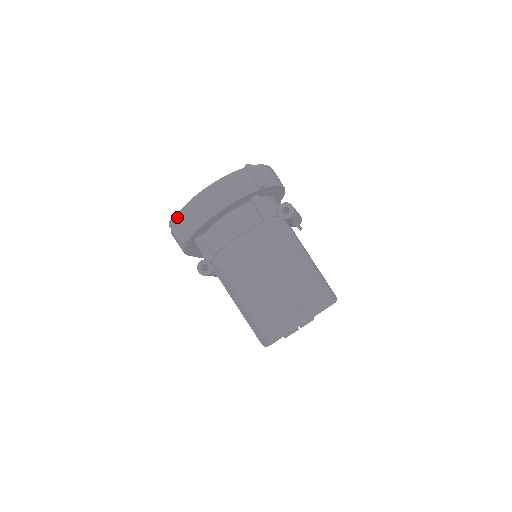
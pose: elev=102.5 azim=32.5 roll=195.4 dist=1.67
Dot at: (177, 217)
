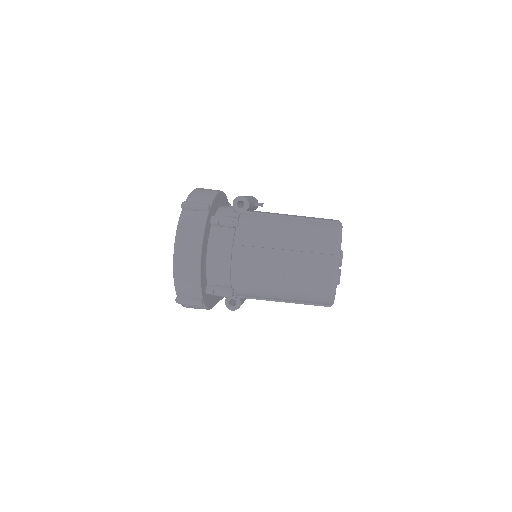
Dot at: (177, 292)
